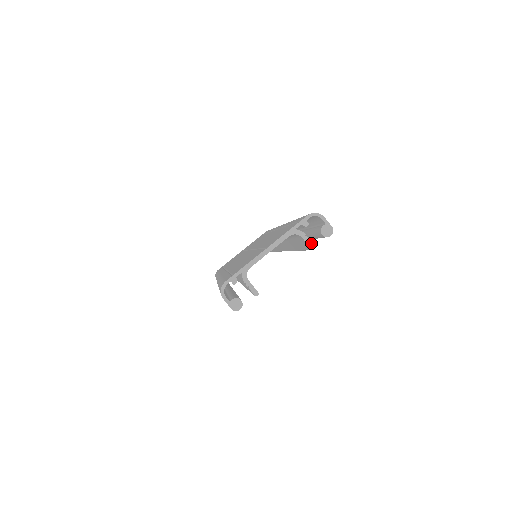
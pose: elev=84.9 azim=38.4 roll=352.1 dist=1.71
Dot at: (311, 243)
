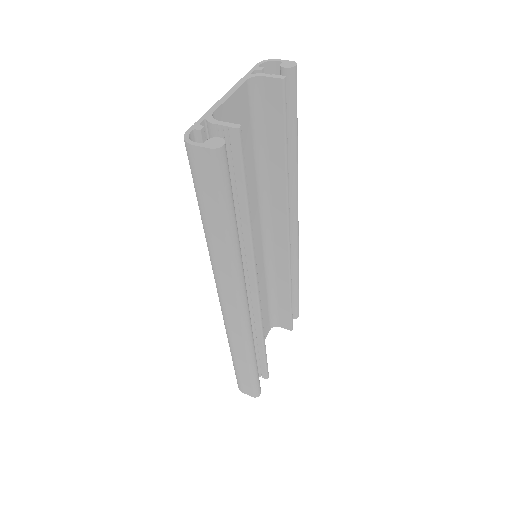
Dot at: (277, 76)
